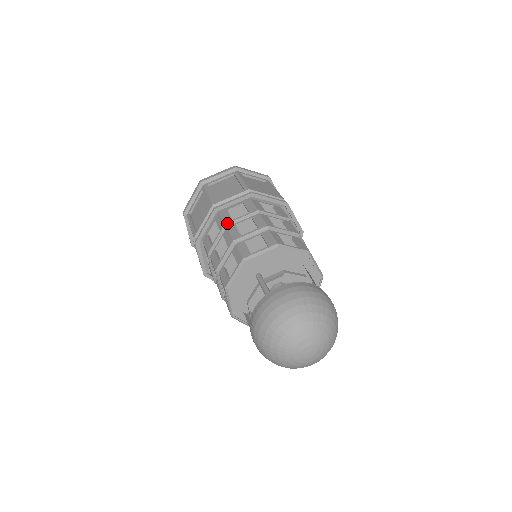
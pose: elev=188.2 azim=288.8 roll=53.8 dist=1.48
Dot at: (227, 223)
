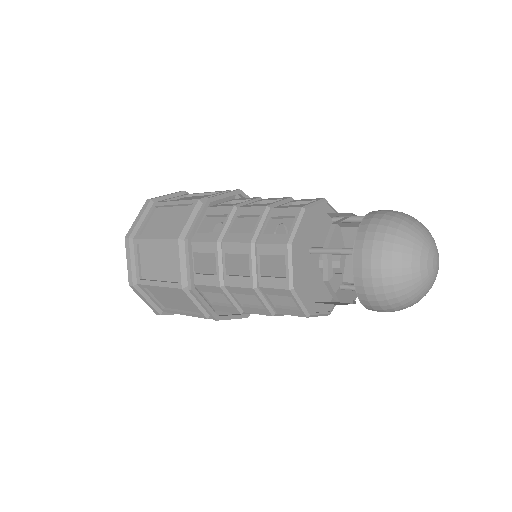
Dot at: occluded
